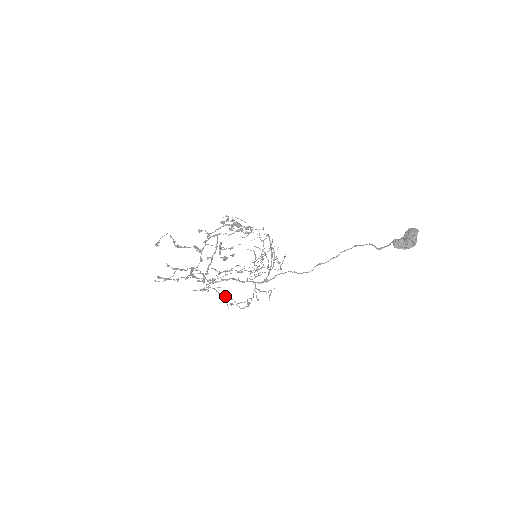
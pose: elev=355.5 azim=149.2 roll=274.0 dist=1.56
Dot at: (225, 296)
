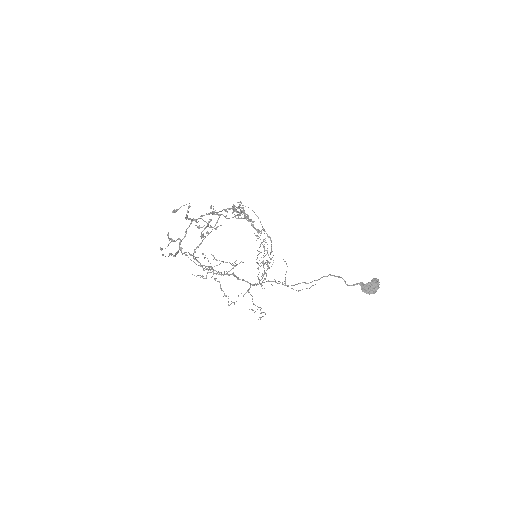
Dot at: occluded
